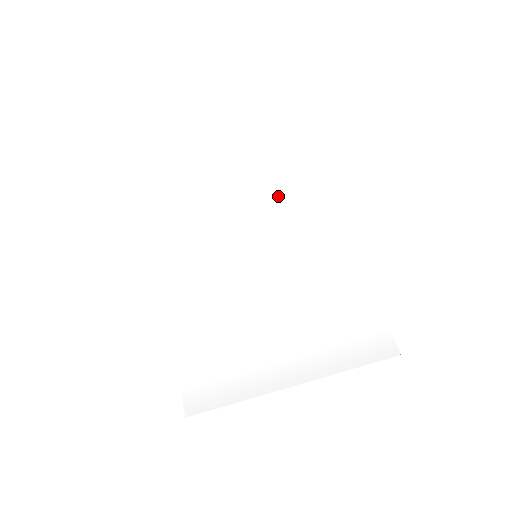
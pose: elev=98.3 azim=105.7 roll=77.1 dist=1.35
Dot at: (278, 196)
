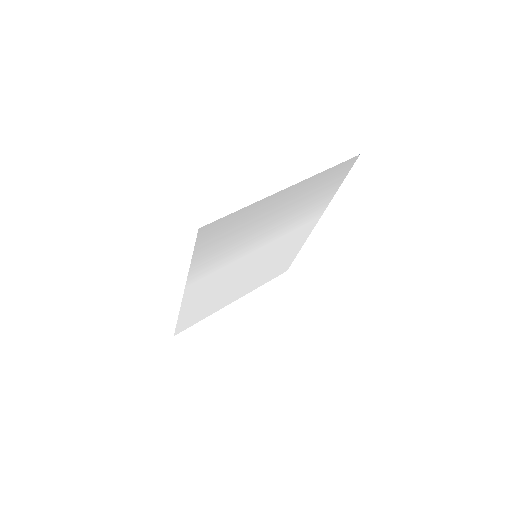
Dot at: (269, 265)
